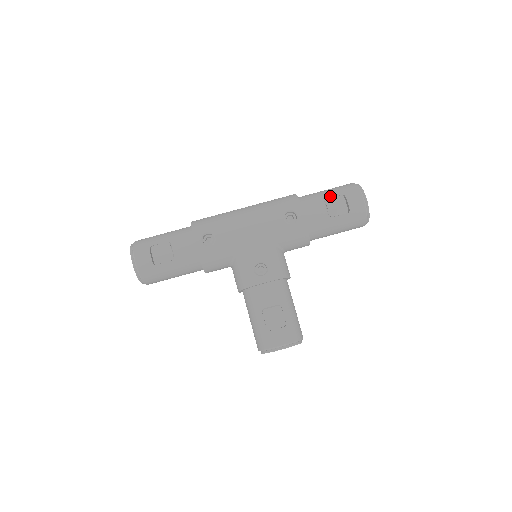
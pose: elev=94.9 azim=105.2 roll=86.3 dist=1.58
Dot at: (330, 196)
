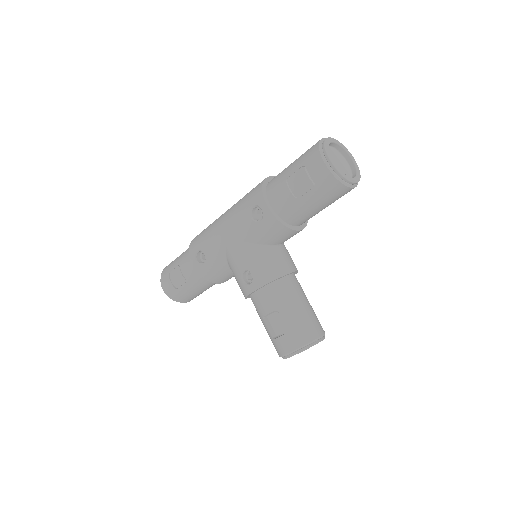
Dot at: (291, 172)
